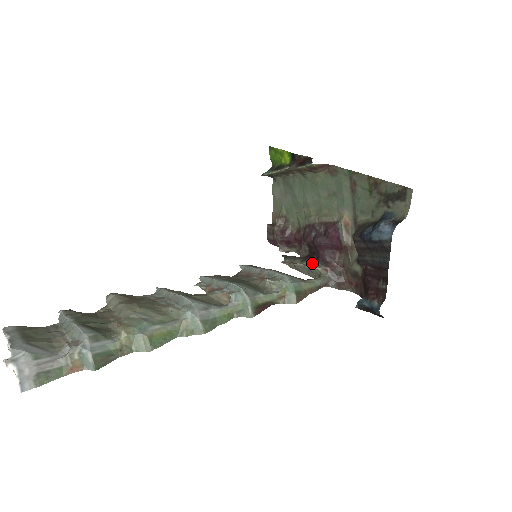
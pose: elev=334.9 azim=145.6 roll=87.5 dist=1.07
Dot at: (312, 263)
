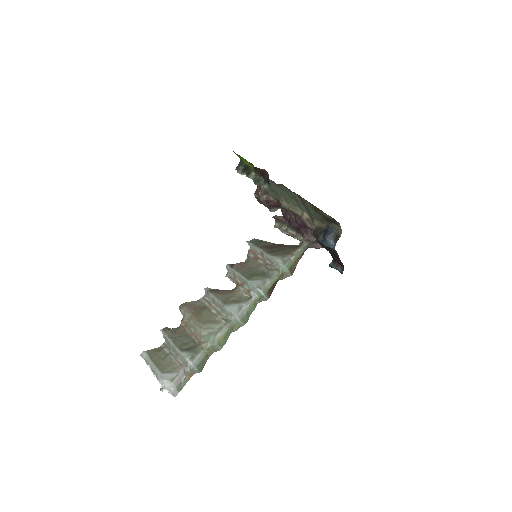
Dot at: (294, 232)
